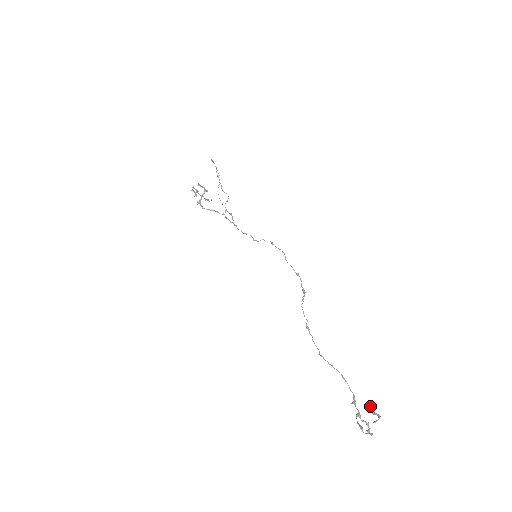
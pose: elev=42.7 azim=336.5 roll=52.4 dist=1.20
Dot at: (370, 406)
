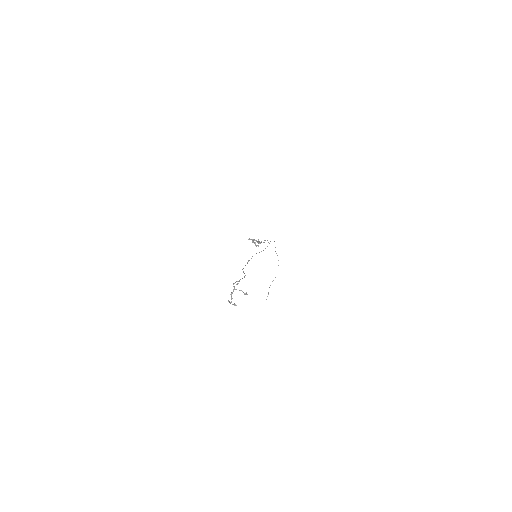
Dot at: (246, 292)
